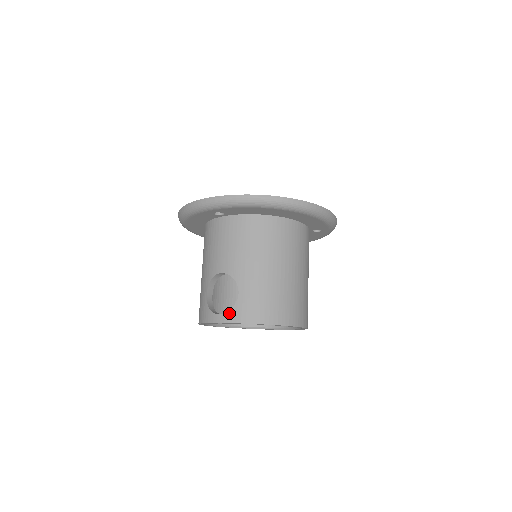
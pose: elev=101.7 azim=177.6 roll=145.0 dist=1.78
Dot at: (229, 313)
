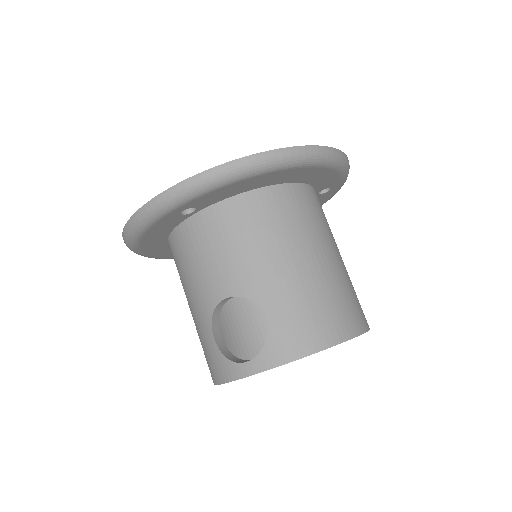
Dot at: (263, 354)
